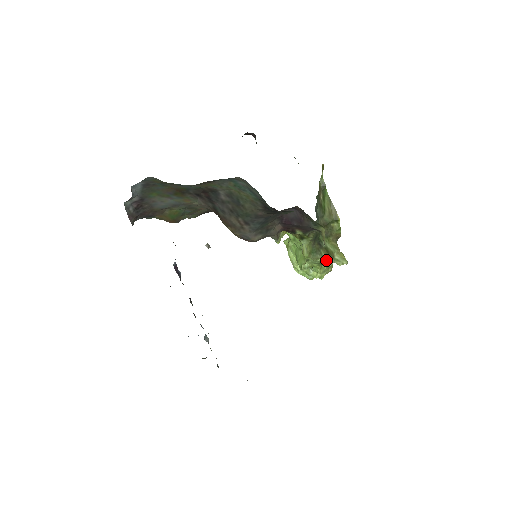
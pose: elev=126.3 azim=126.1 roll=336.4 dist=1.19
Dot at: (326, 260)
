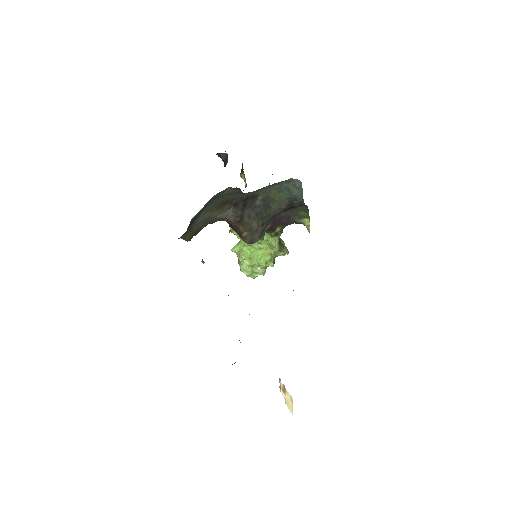
Dot at: (283, 252)
